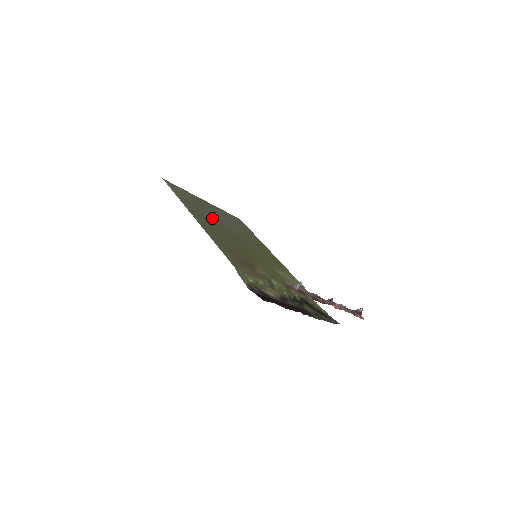
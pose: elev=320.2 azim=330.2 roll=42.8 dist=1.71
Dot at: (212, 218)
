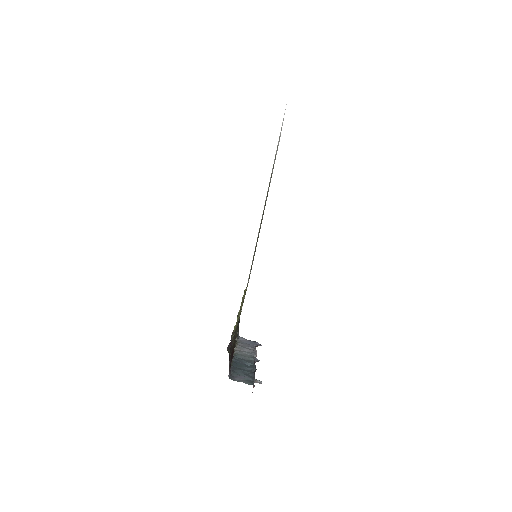
Dot at: occluded
